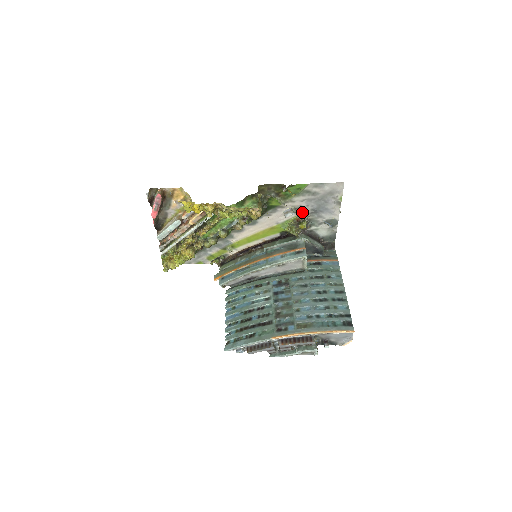
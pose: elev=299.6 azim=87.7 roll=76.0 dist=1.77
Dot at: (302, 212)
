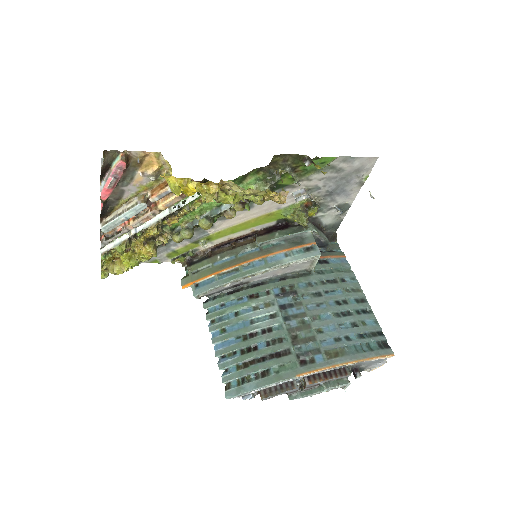
Dot at: (314, 194)
